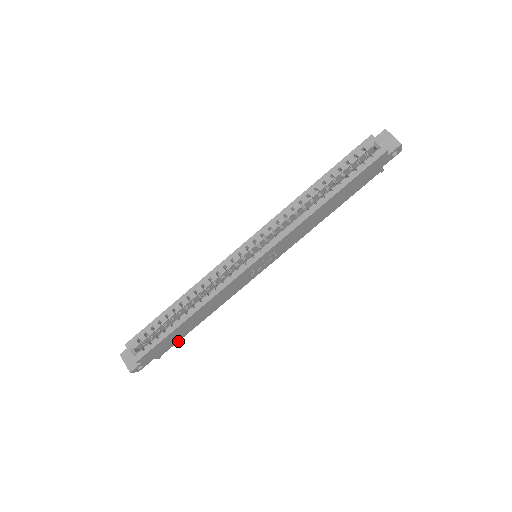
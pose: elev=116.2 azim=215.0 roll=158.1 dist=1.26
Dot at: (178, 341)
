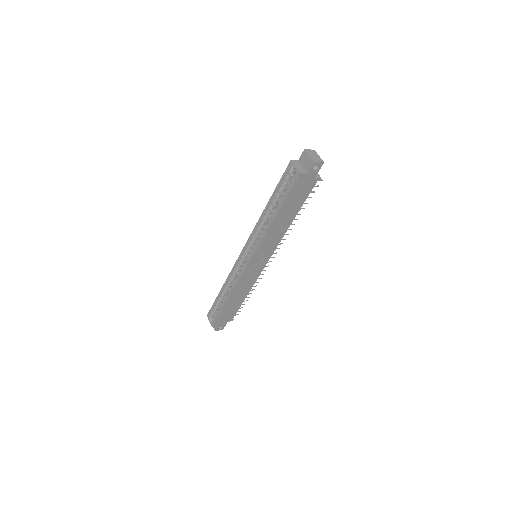
Dot at: occluded
